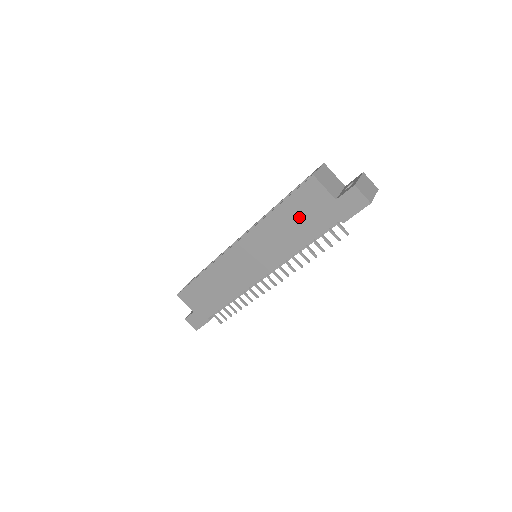
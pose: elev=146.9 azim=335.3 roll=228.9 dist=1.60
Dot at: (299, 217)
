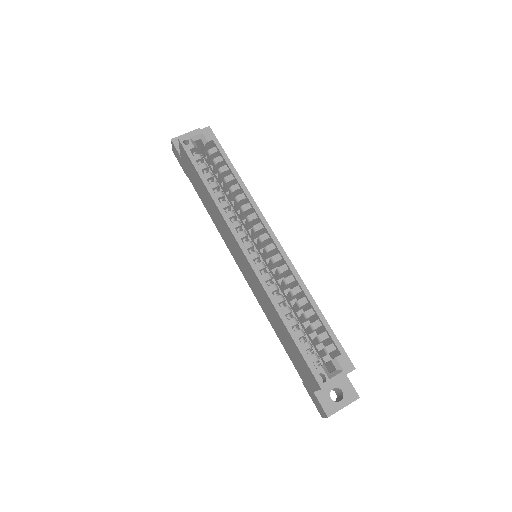
Dot at: (290, 346)
